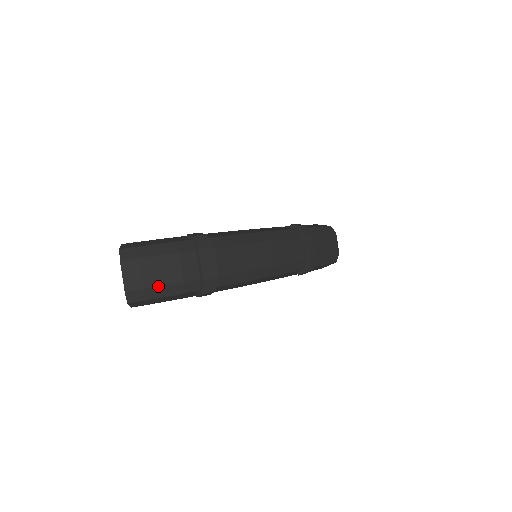
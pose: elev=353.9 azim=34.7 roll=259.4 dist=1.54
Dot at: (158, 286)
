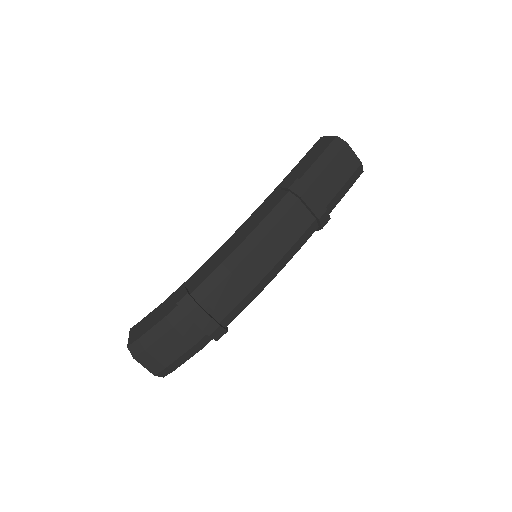
Dot at: (175, 360)
